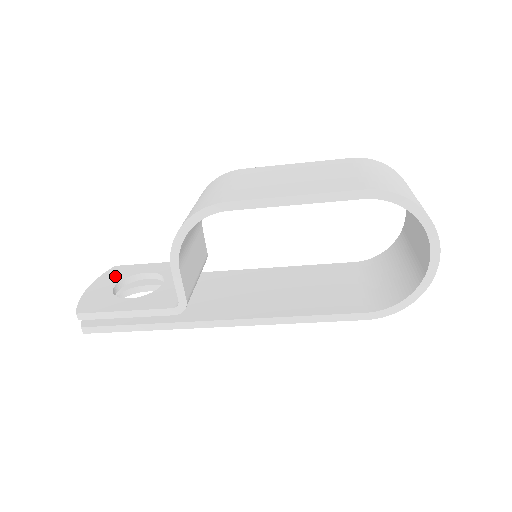
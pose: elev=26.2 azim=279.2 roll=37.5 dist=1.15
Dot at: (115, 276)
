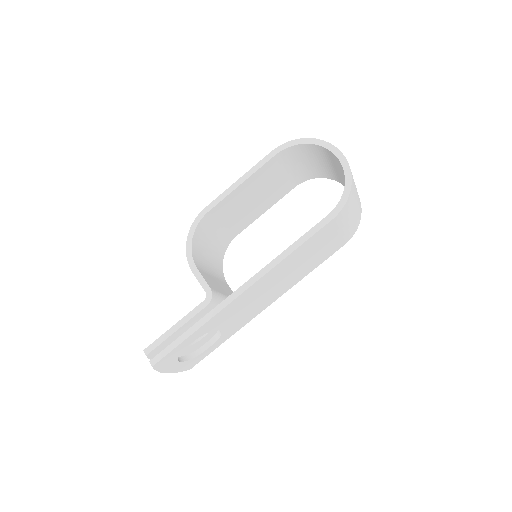
Dot at: occluded
